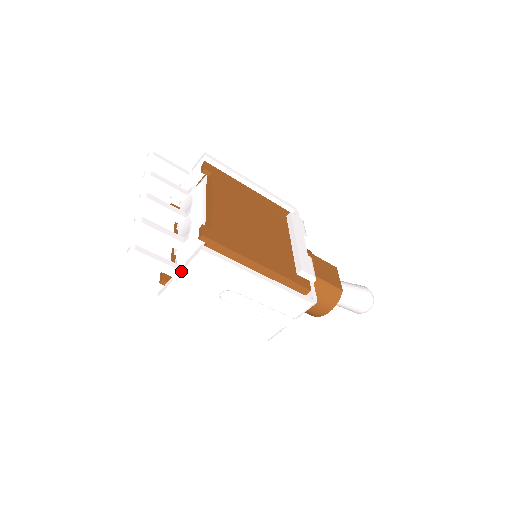
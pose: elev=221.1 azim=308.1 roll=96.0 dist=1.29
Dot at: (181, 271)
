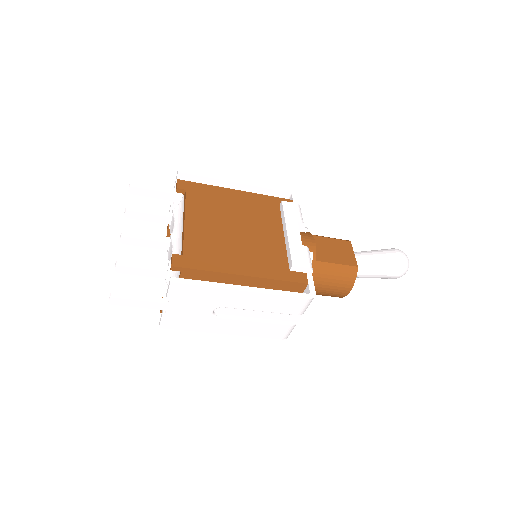
Dot at: (165, 303)
